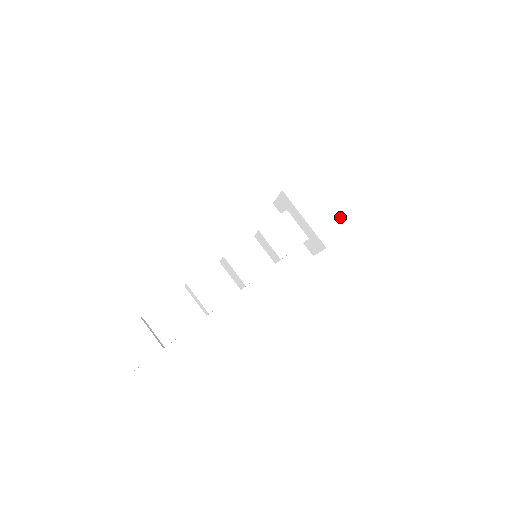
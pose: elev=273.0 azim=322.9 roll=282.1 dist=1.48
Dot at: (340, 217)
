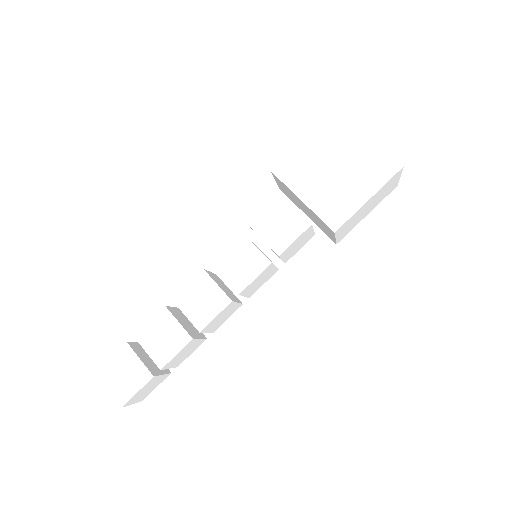
Dot at: (349, 190)
